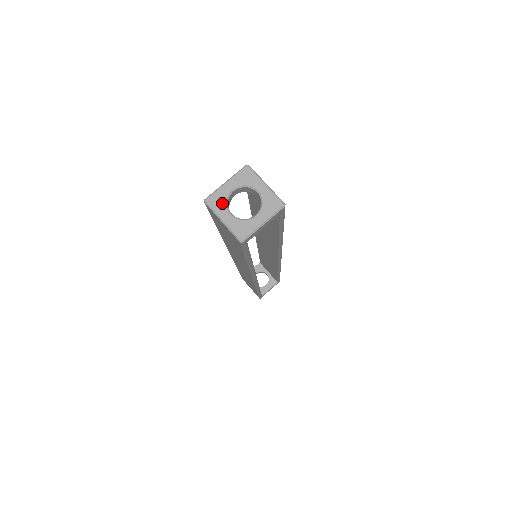
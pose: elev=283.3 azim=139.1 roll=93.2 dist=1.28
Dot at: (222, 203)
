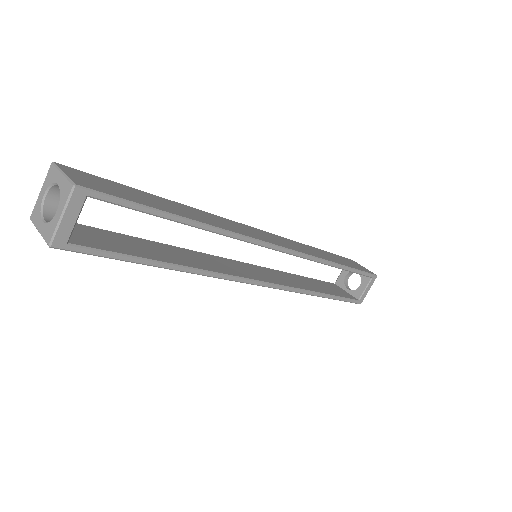
Dot at: (38, 214)
